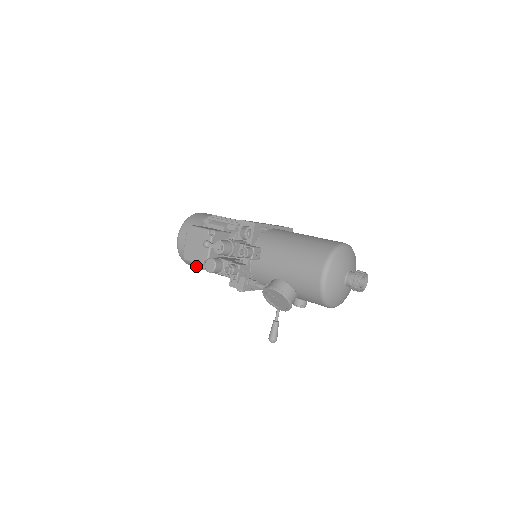
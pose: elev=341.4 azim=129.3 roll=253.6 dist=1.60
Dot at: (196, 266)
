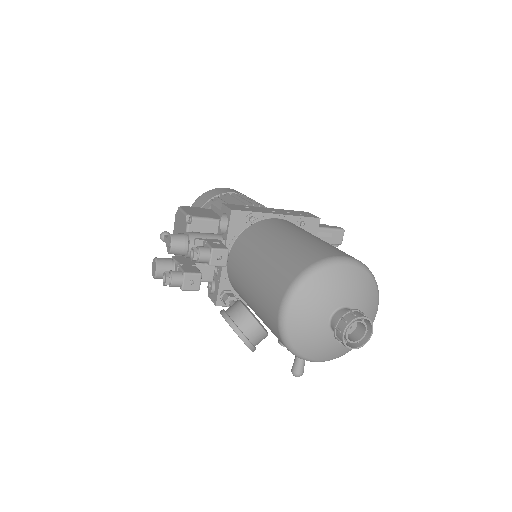
Dot at: occluded
